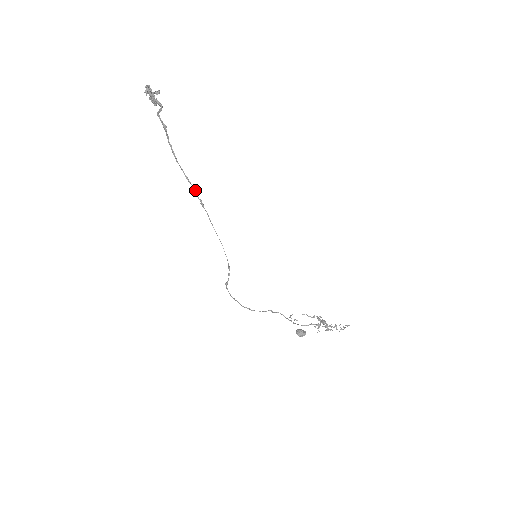
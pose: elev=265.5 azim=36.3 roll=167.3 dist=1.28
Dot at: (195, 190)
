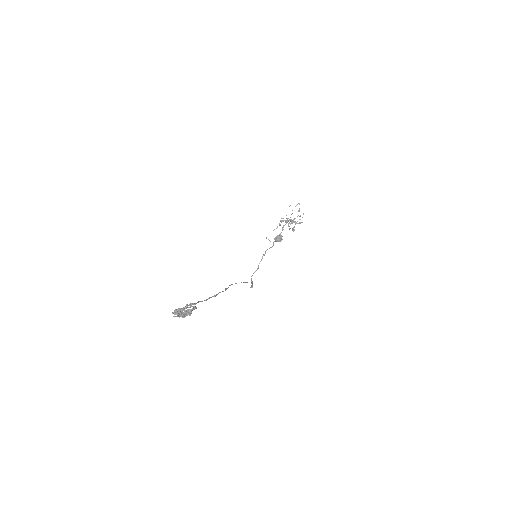
Dot at: occluded
